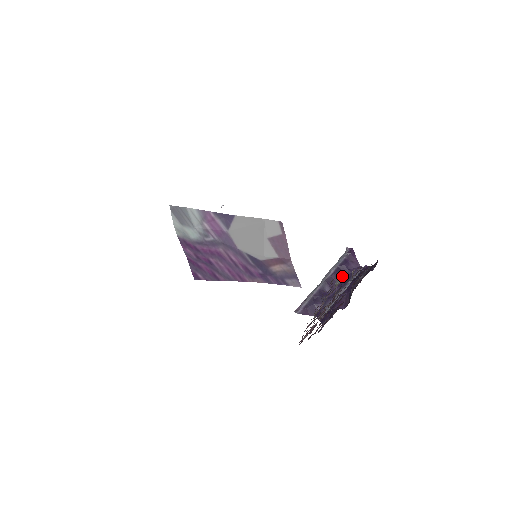
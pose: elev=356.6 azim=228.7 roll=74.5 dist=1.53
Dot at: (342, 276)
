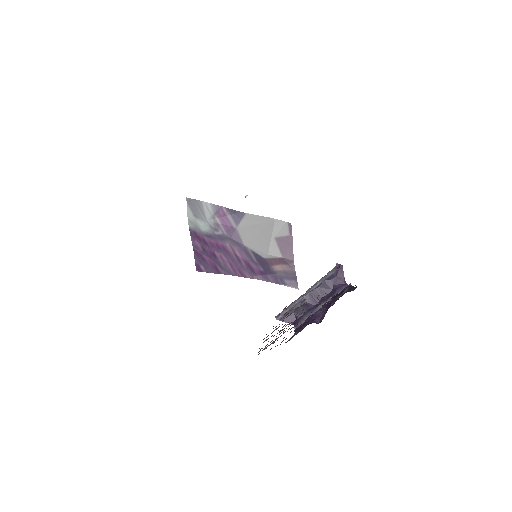
Dot at: occluded
